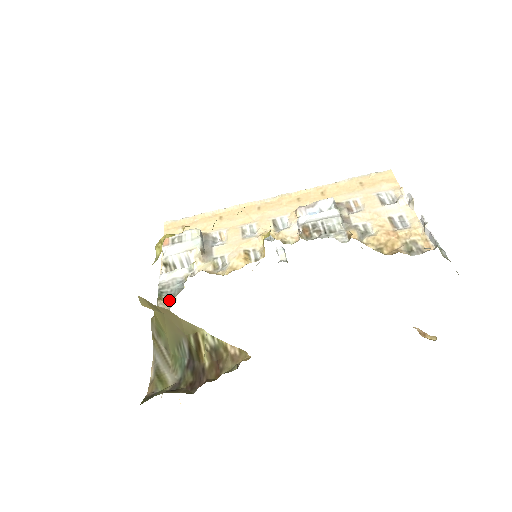
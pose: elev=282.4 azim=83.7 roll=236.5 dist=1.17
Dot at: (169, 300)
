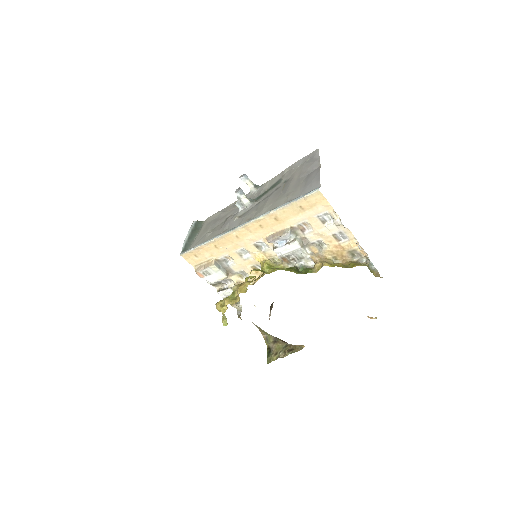
Dot at: (237, 306)
